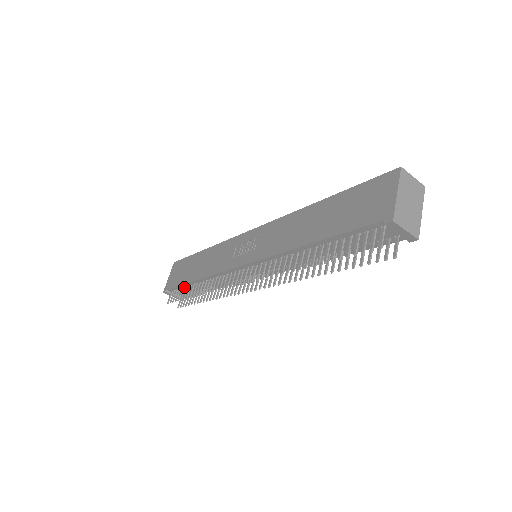
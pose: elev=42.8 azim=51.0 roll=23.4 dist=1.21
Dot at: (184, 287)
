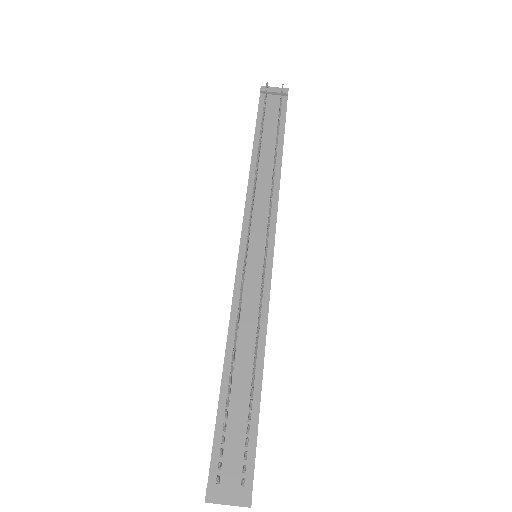
Dot at: (224, 417)
